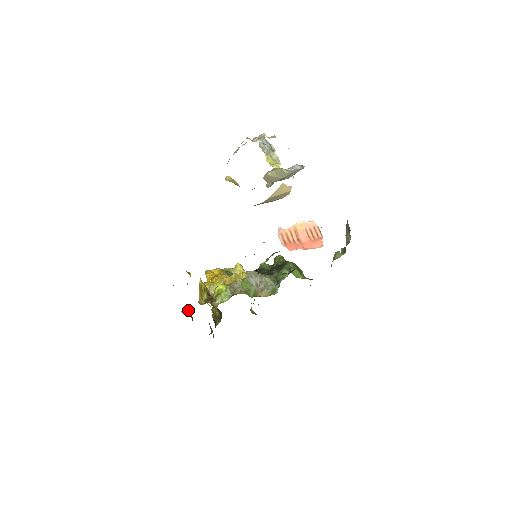
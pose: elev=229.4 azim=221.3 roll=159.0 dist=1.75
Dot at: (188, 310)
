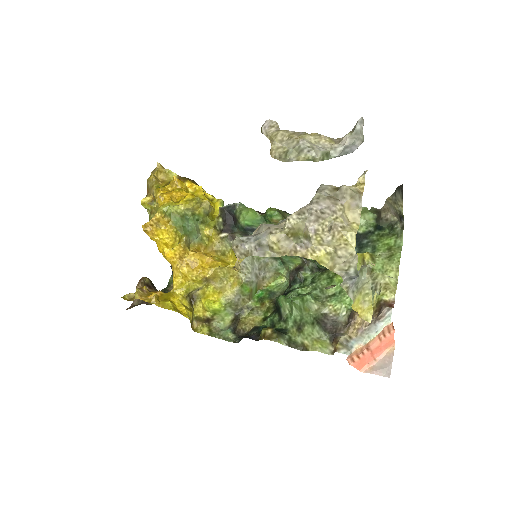
Dot at: (142, 280)
